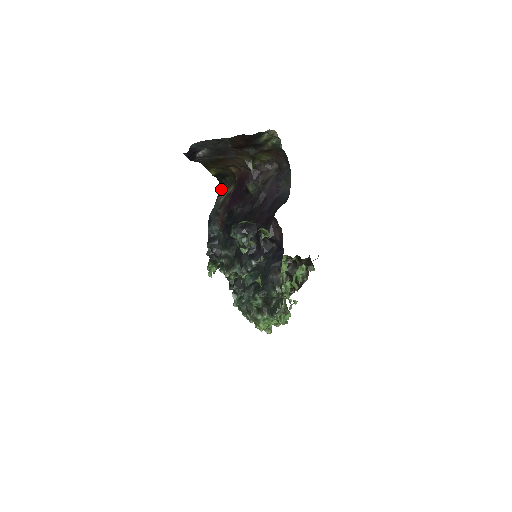
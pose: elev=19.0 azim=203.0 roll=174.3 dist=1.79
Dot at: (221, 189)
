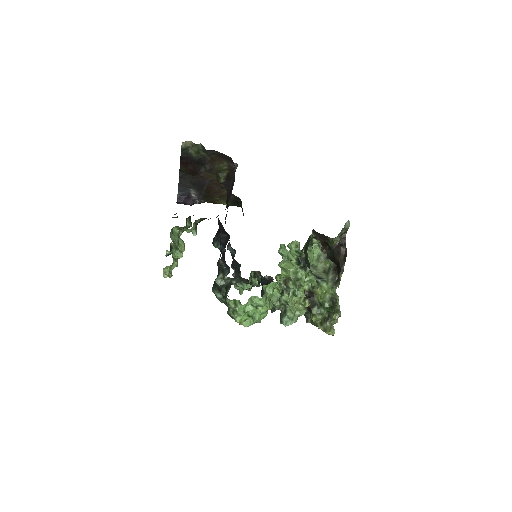
Dot at: (243, 213)
